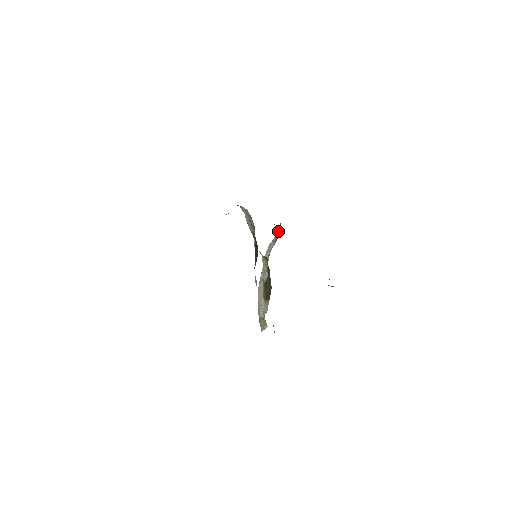
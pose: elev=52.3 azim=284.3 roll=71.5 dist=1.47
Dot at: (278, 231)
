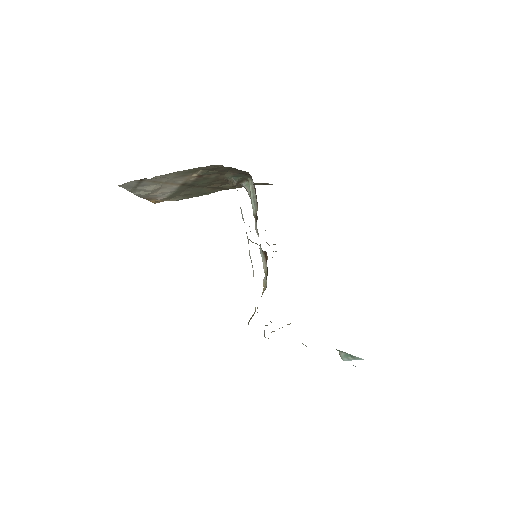
Dot at: occluded
